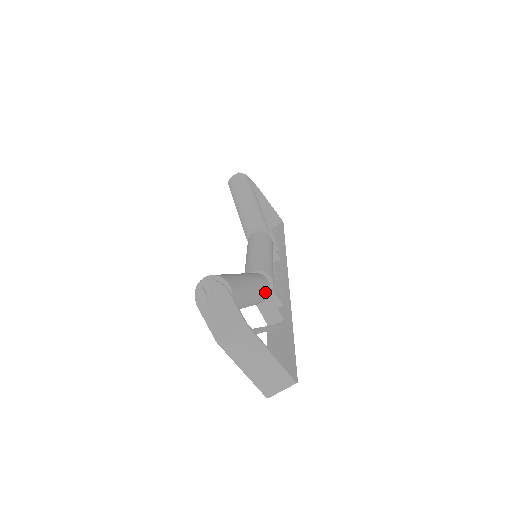
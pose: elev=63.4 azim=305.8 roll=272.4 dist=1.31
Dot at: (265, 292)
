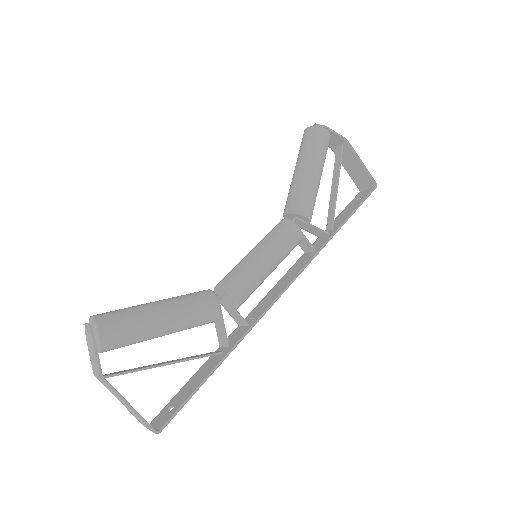
Dot at: (203, 320)
